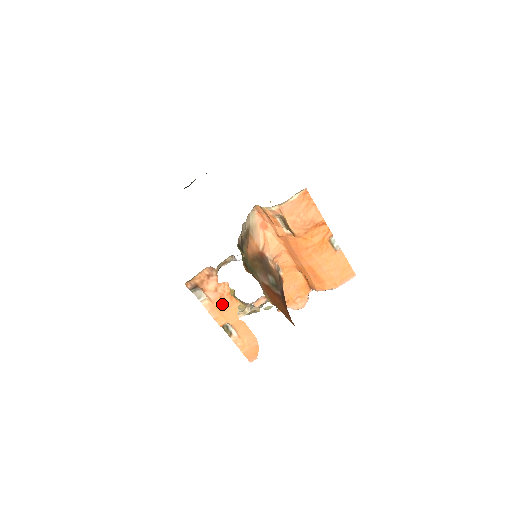
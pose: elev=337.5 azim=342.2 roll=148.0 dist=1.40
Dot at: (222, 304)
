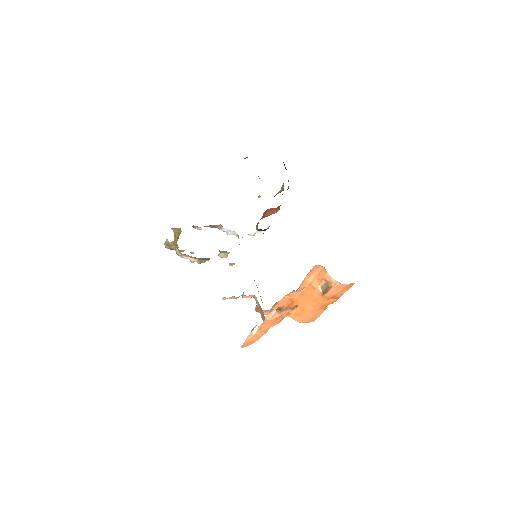
Dot at: (274, 321)
